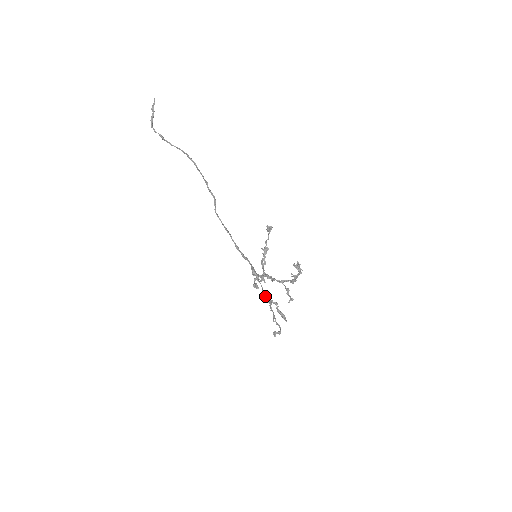
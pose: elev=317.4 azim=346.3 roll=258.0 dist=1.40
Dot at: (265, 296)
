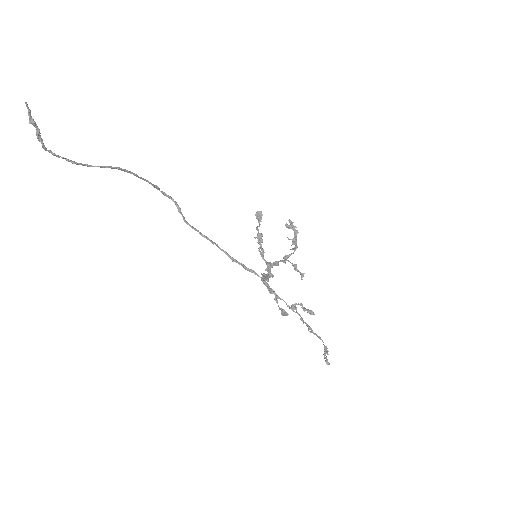
Dot at: (290, 307)
